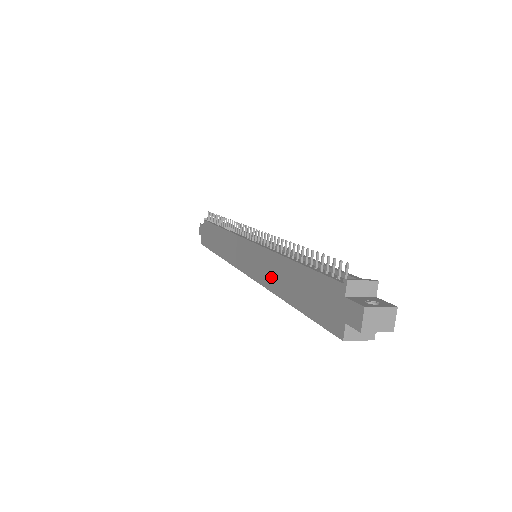
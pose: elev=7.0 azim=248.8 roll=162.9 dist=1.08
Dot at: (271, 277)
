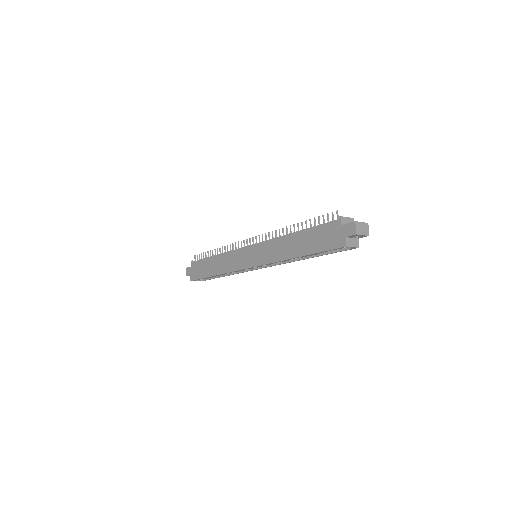
Dot at: (280, 252)
